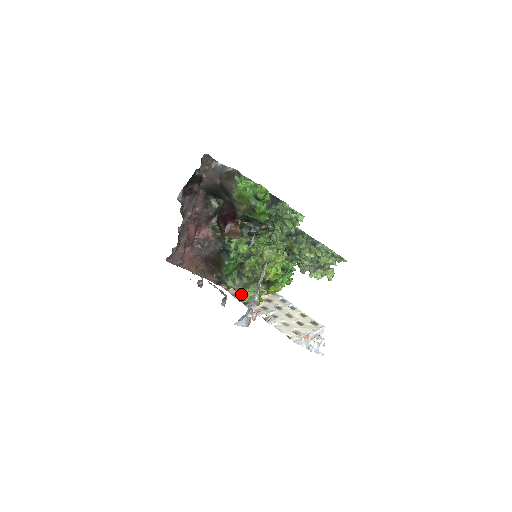
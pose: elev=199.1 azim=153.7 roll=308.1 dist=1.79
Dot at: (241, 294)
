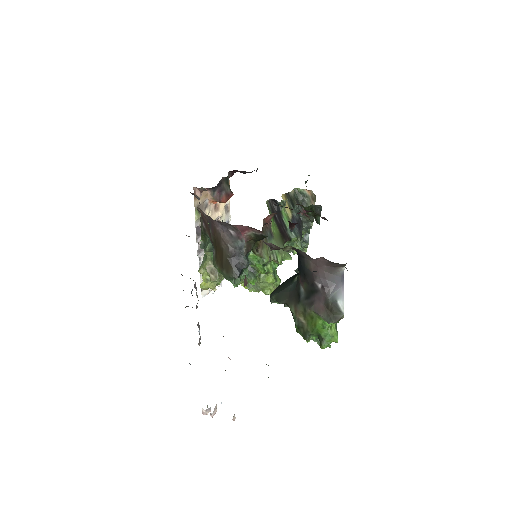
Dot at: (207, 274)
